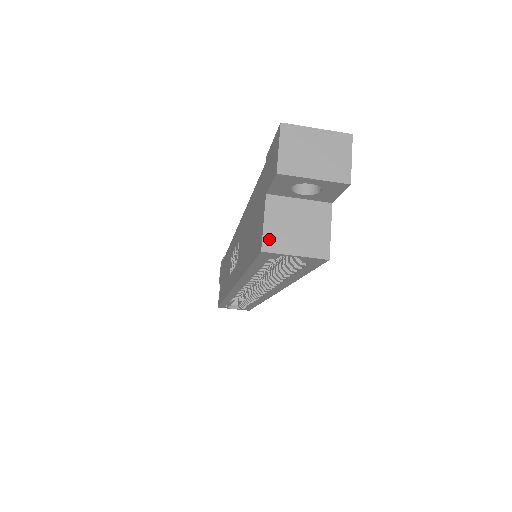
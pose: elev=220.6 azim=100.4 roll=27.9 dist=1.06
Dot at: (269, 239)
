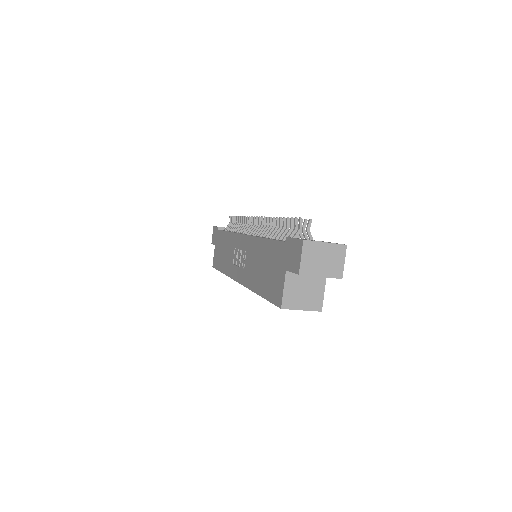
Dot at: (286, 300)
